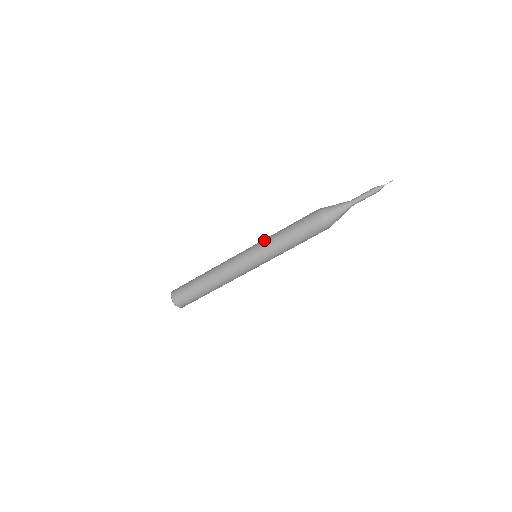
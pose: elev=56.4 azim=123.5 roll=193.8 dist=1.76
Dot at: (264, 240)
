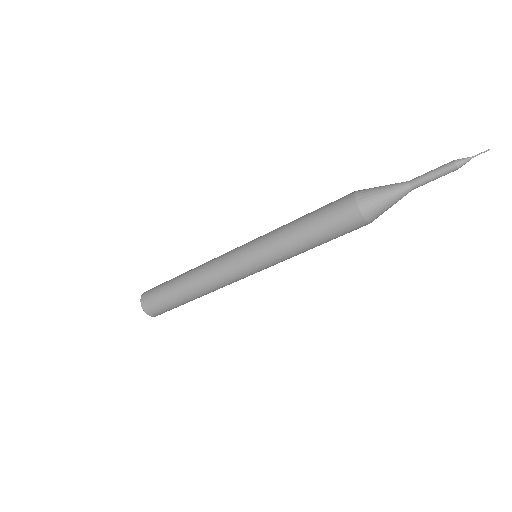
Dot at: (267, 238)
